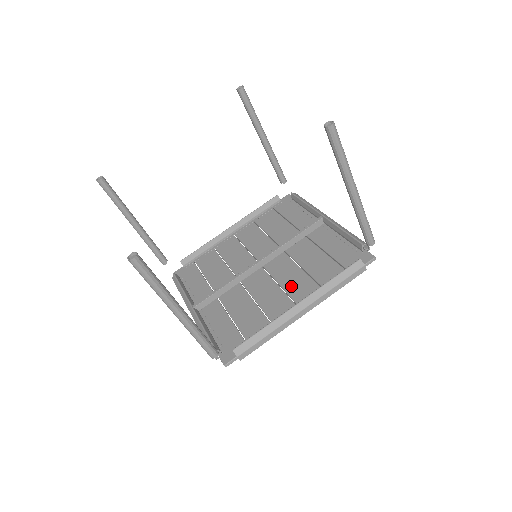
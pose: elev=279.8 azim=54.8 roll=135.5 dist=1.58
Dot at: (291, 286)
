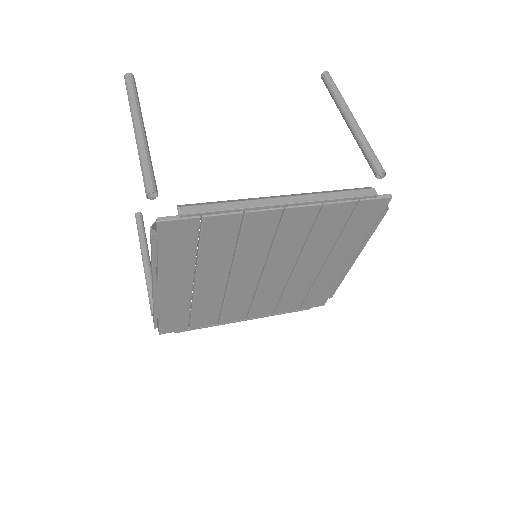
Dot at: occluded
